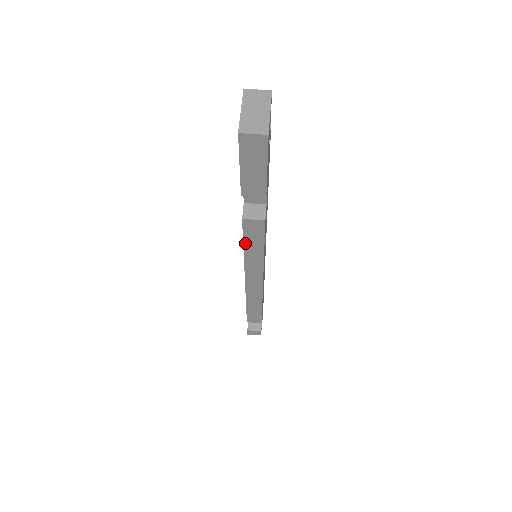
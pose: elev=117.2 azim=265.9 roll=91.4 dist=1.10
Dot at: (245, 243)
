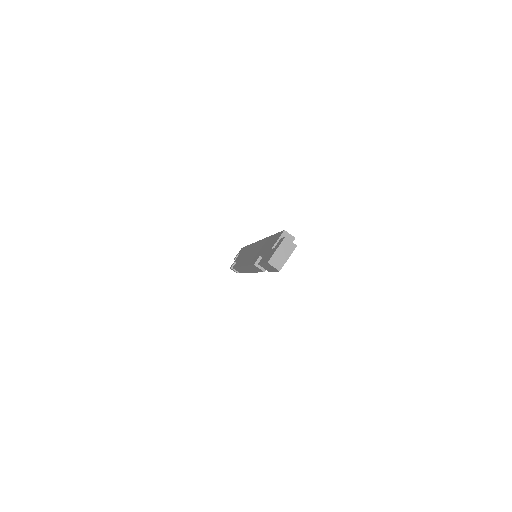
Dot at: (250, 266)
